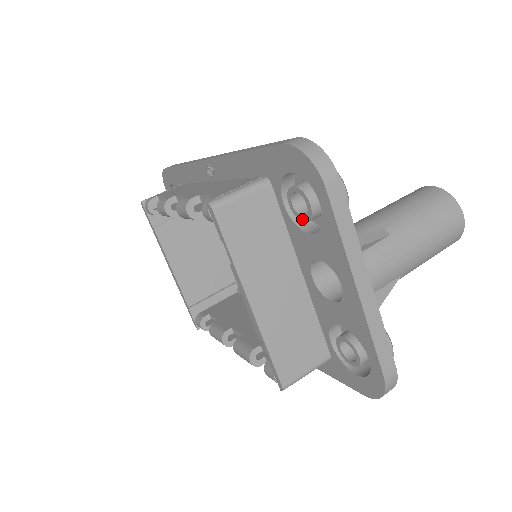
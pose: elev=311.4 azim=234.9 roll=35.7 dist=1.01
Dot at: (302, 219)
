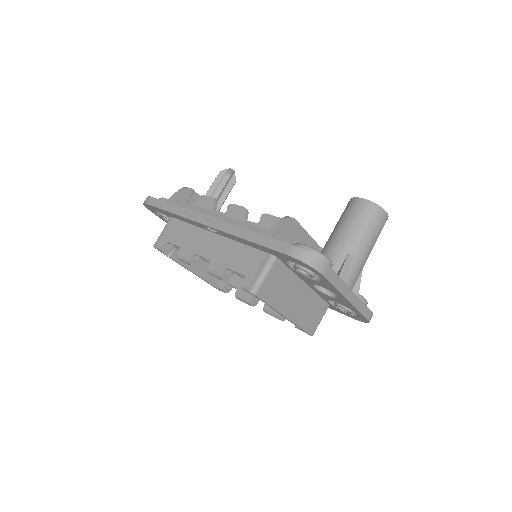
Dot at: occluded
